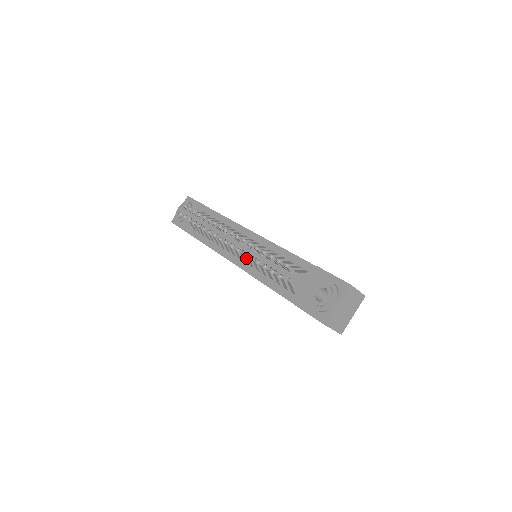
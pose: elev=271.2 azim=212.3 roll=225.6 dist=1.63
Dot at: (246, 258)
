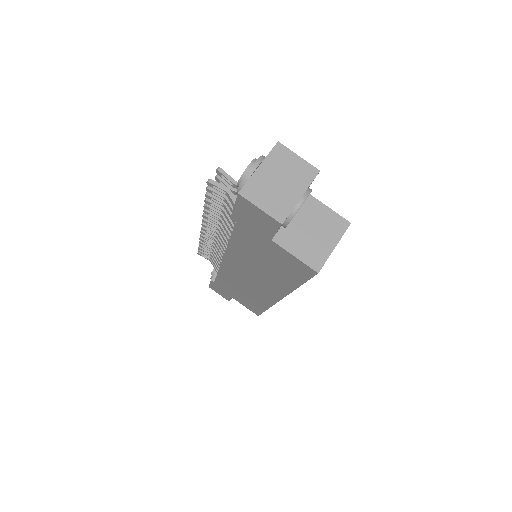
Dot at: occluded
